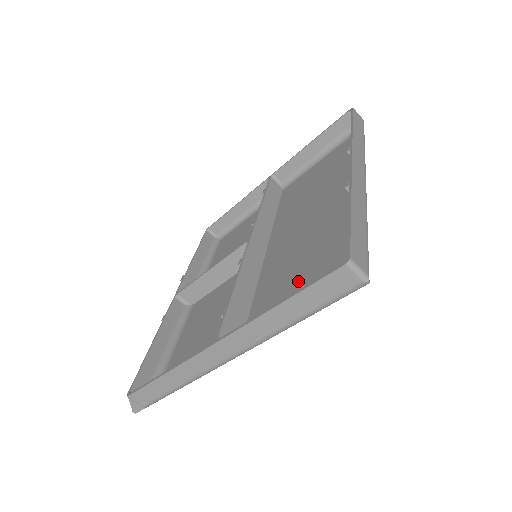
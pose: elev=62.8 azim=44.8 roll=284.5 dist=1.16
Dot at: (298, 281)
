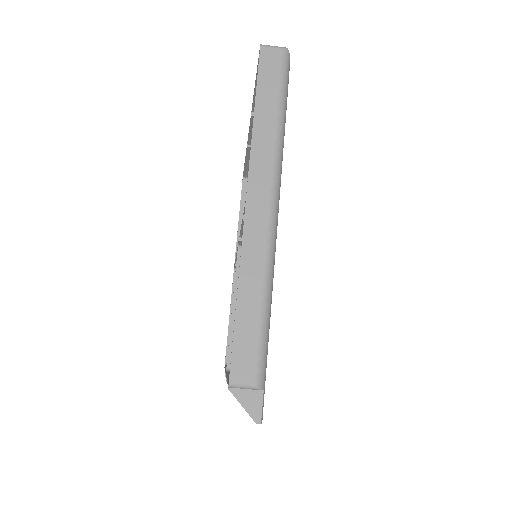
Dot at: occluded
